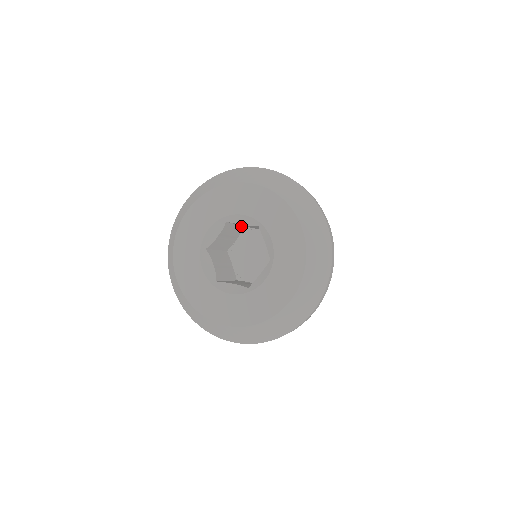
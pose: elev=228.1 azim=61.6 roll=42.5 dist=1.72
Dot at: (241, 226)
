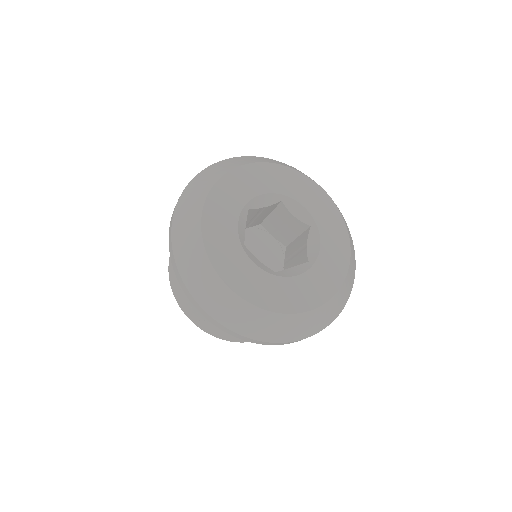
Dot at: (263, 219)
